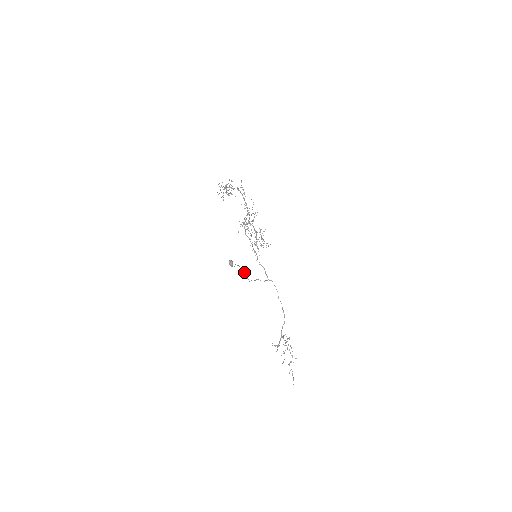
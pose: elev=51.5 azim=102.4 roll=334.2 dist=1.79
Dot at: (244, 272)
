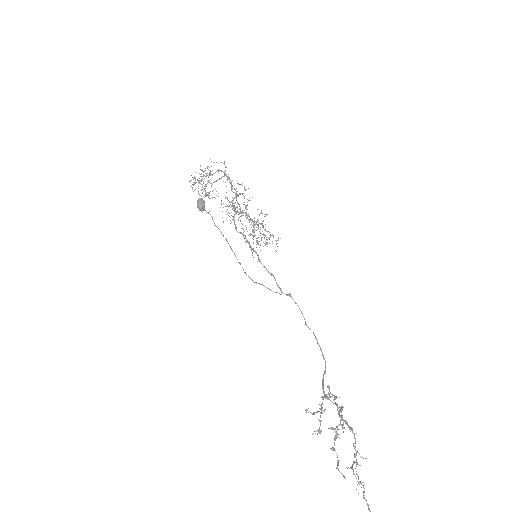
Dot at: occluded
